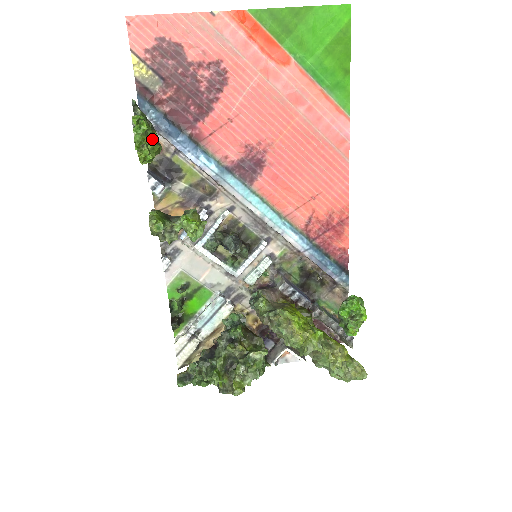
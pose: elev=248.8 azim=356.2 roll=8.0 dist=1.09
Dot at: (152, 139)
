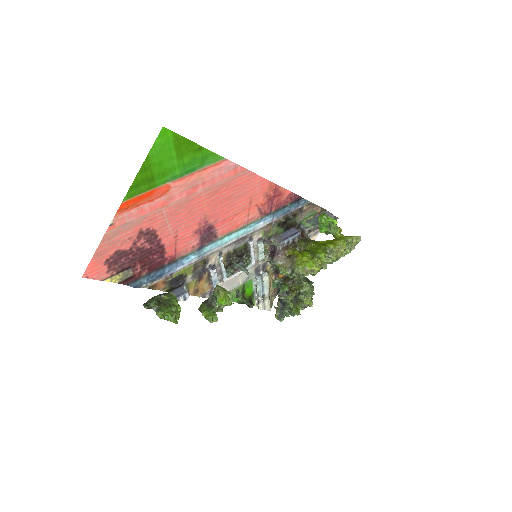
Dot at: (174, 309)
